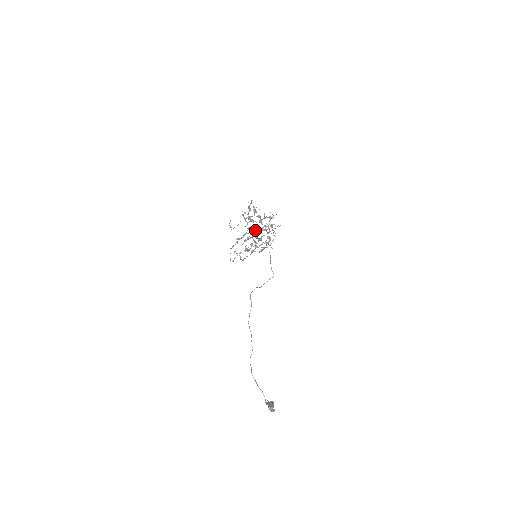
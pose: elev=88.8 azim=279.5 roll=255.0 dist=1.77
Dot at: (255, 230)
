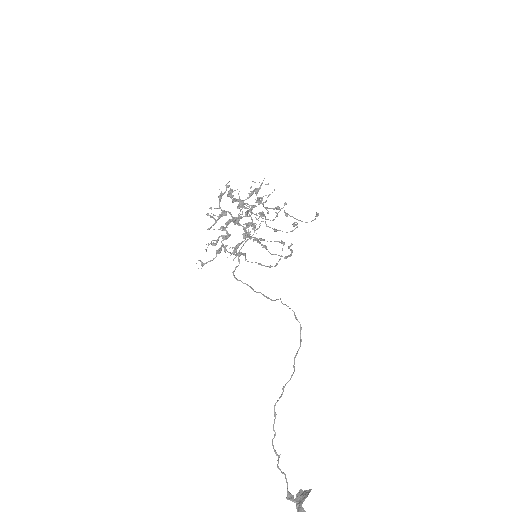
Dot at: (227, 225)
